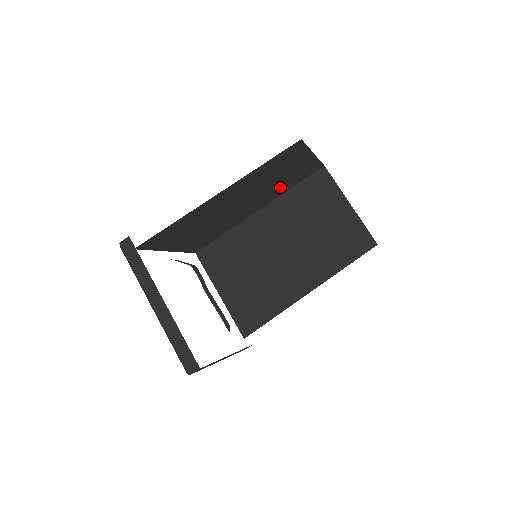
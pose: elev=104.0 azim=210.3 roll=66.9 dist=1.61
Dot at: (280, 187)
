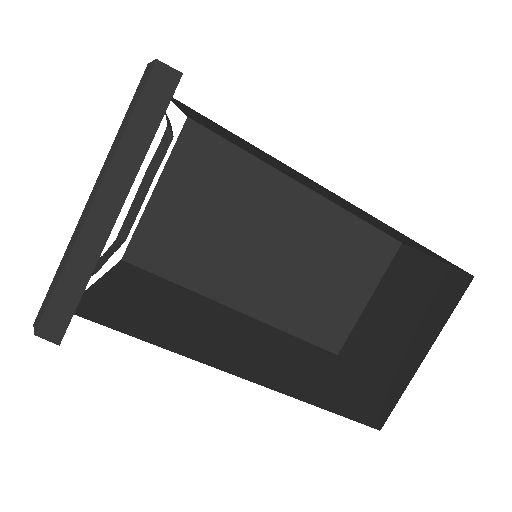
Dot at: occluded
